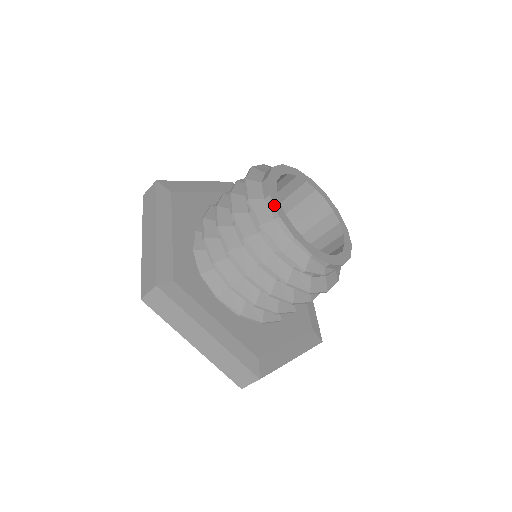
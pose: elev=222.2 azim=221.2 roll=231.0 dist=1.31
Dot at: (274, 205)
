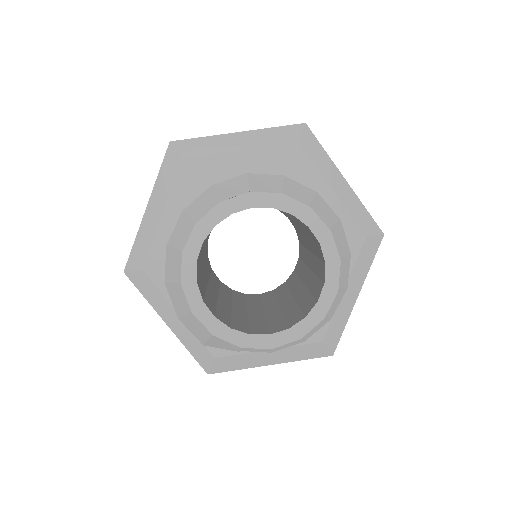
Dot at: (181, 268)
